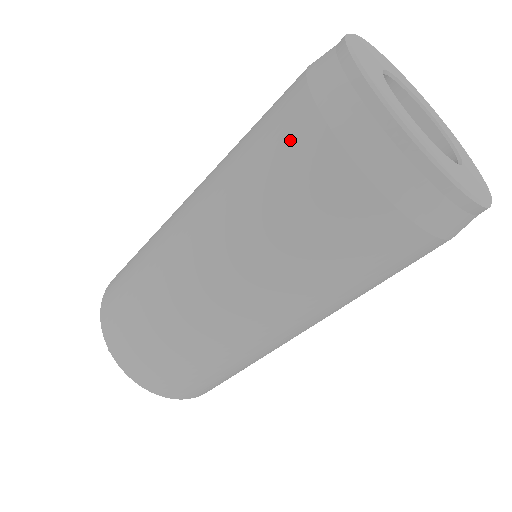
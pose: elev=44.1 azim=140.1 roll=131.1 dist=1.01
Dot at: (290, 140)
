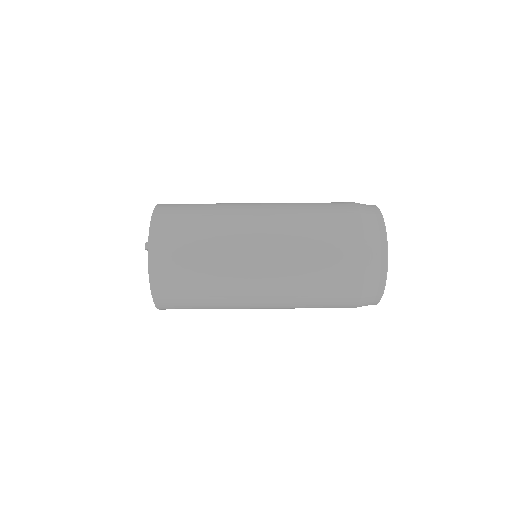
Dot at: (345, 229)
